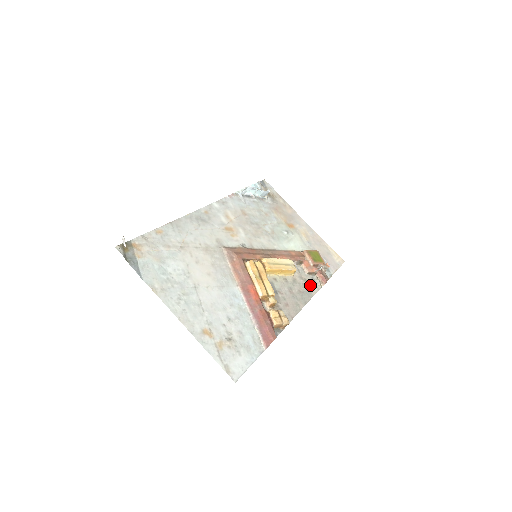
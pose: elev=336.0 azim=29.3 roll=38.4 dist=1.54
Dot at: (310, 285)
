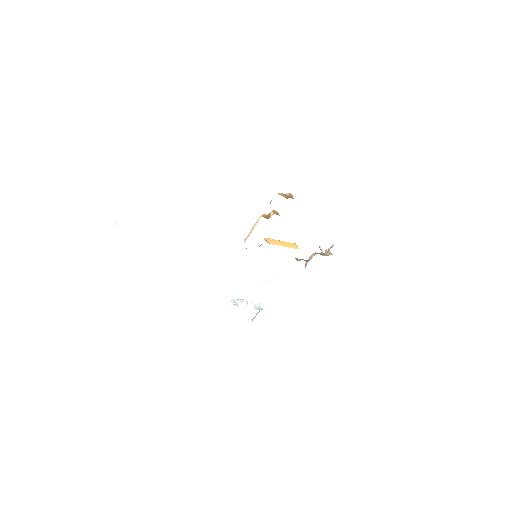
Dot at: occluded
